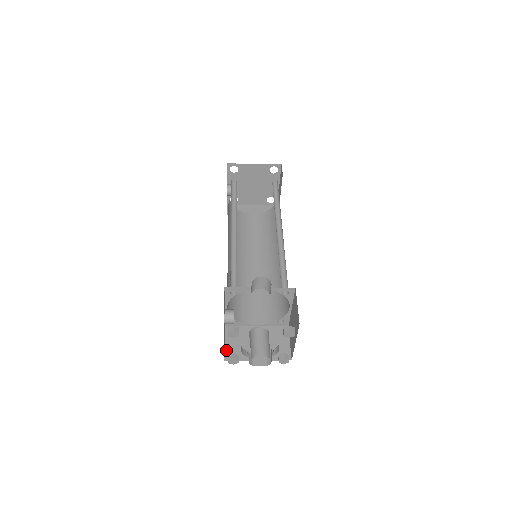
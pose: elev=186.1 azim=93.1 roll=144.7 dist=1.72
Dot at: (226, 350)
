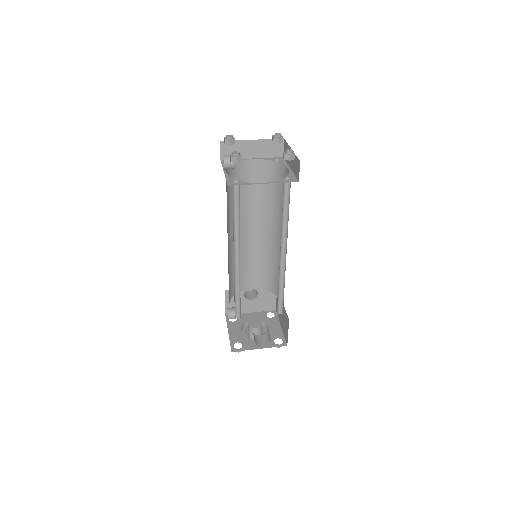
Dot at: (226, 308)
